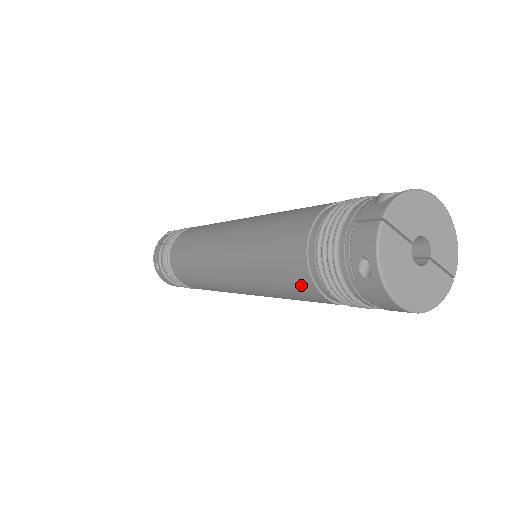
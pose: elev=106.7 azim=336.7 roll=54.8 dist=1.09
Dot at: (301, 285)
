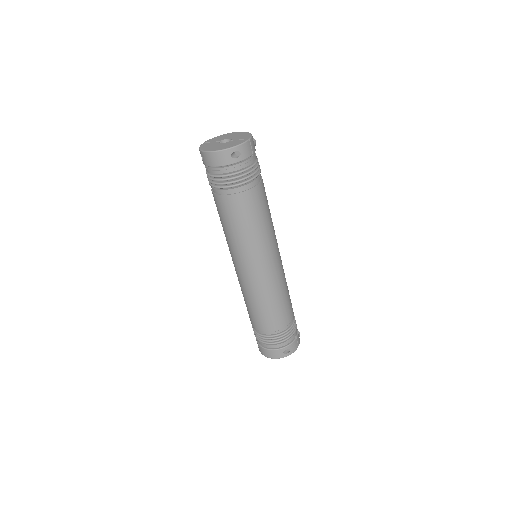
Dot at: (219, 204)
